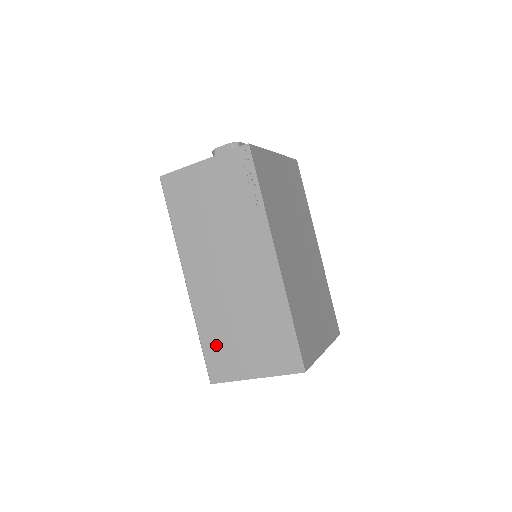
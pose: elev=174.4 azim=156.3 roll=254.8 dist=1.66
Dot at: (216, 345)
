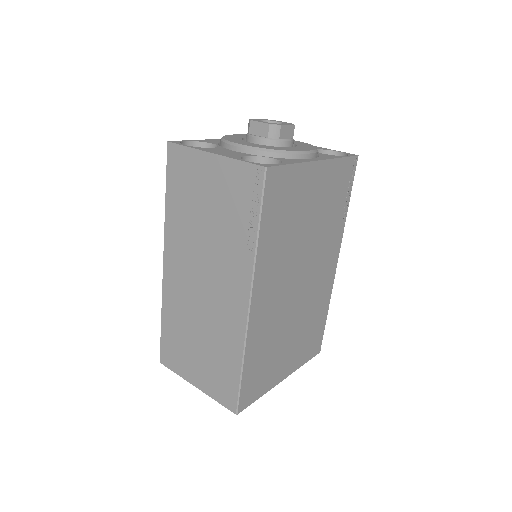
Dot at: (173, 337)
